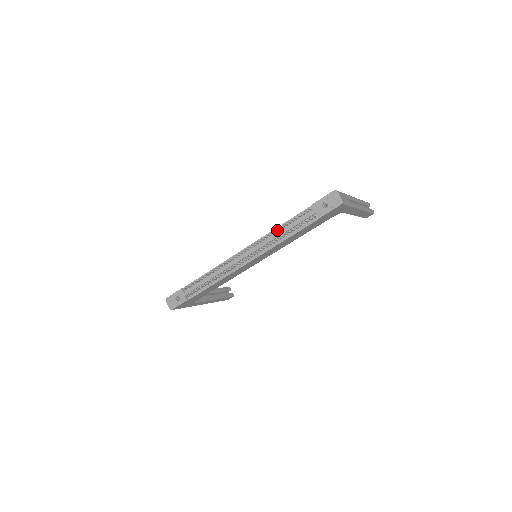
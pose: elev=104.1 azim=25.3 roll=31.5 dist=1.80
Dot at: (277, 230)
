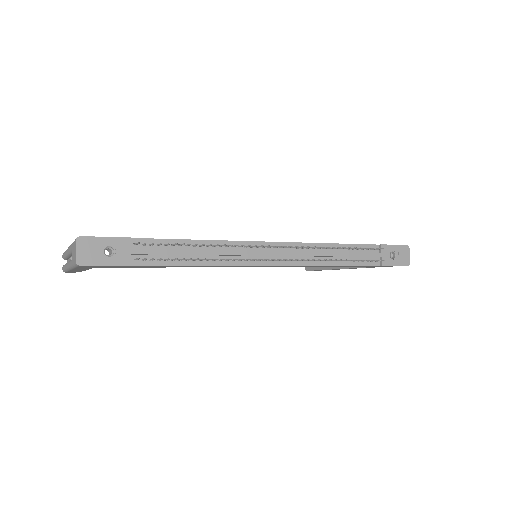
Dot at: (330, 246)
